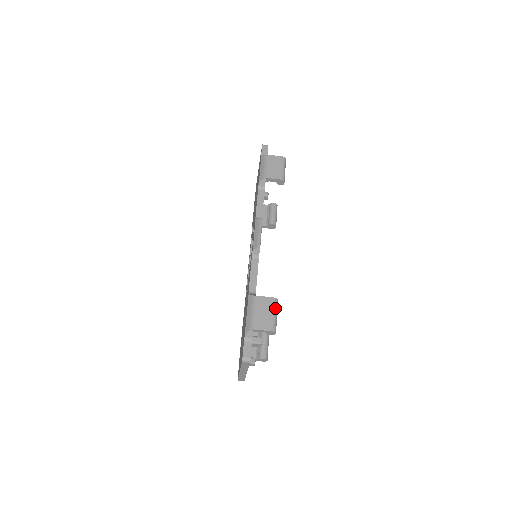
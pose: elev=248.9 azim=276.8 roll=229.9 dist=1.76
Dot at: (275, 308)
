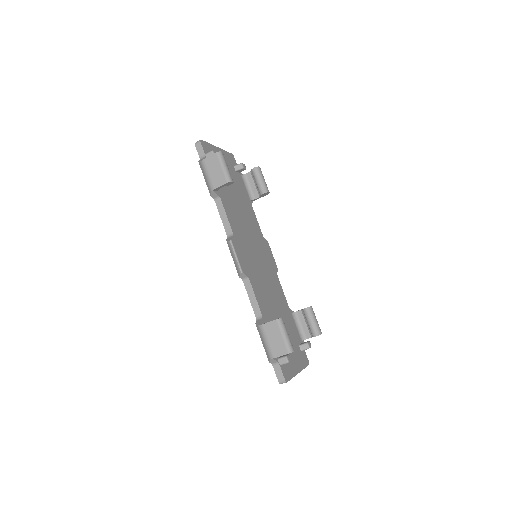
Dot at: (281, 329)
